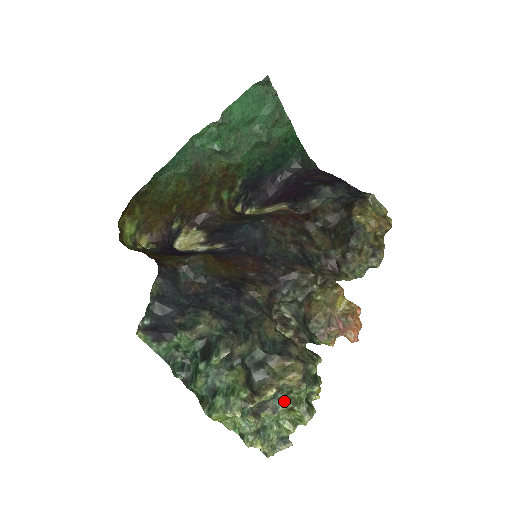
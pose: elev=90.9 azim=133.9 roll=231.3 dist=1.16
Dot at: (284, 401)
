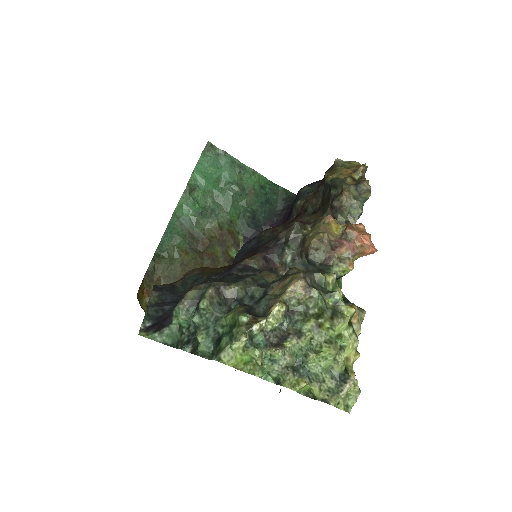
Dot at: (304, 320)
